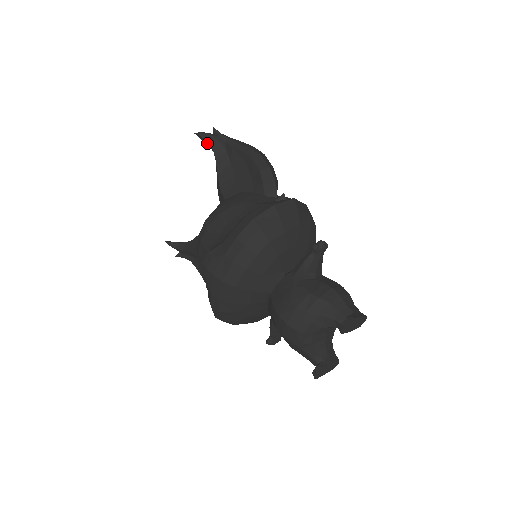
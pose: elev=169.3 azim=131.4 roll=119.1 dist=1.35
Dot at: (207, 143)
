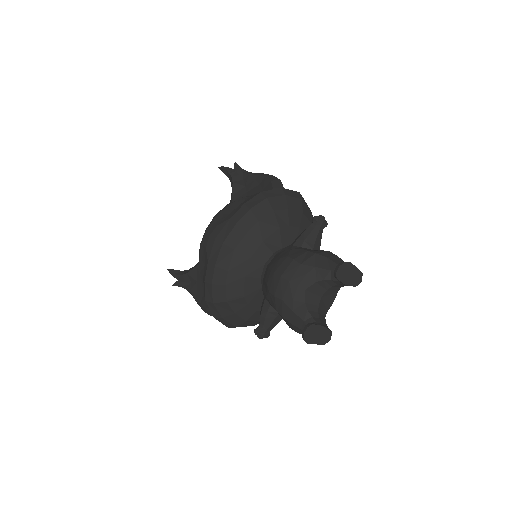
Dot at: (227, 175)
